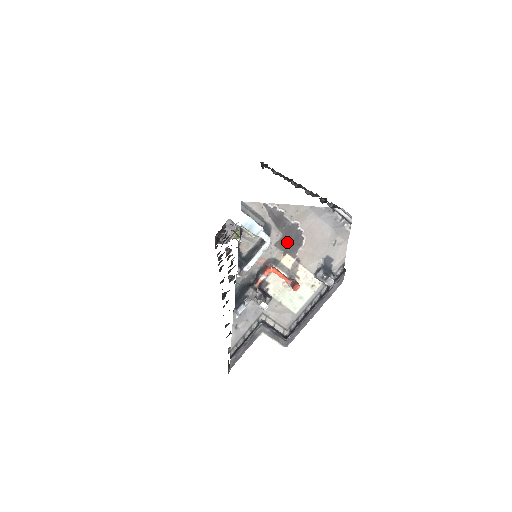
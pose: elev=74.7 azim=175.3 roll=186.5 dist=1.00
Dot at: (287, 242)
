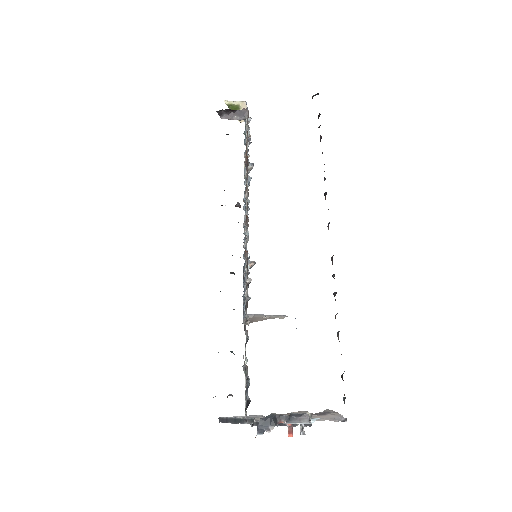
Dot at: (313, 414)
